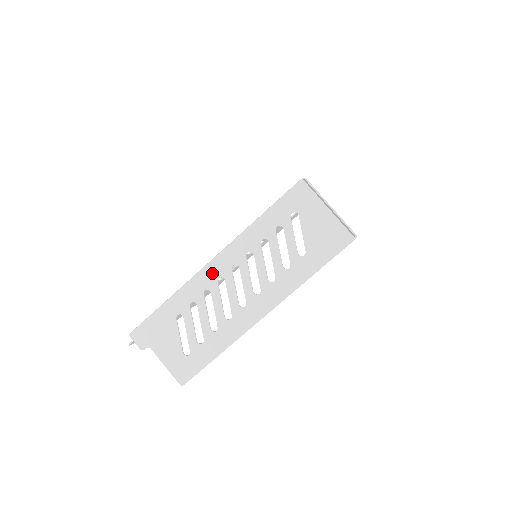
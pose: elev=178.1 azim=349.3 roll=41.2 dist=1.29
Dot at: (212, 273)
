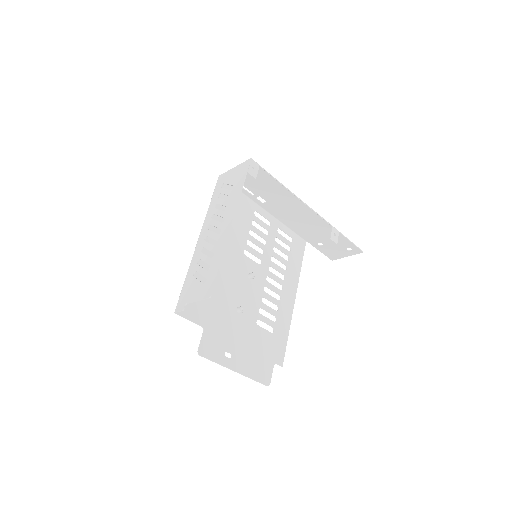
Dot at: (200, 241)
